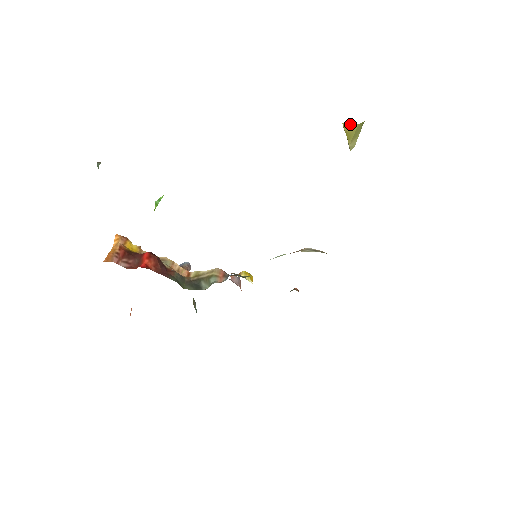
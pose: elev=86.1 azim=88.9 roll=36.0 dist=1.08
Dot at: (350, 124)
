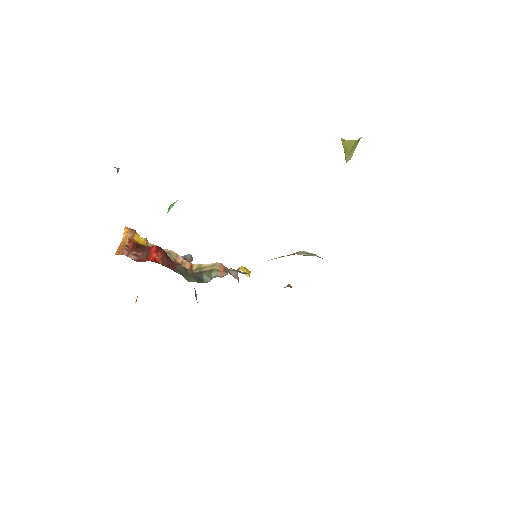
Dot at: (348, 140)
